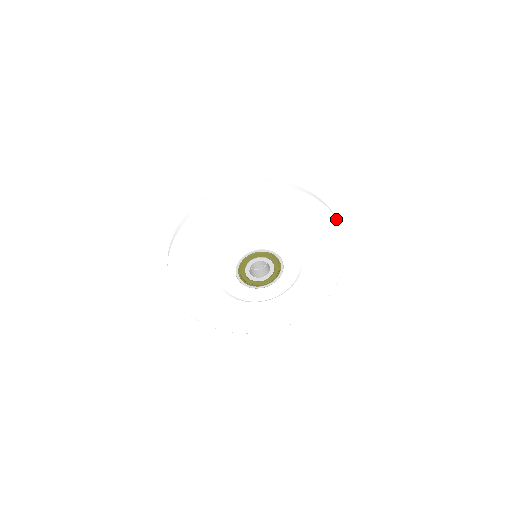
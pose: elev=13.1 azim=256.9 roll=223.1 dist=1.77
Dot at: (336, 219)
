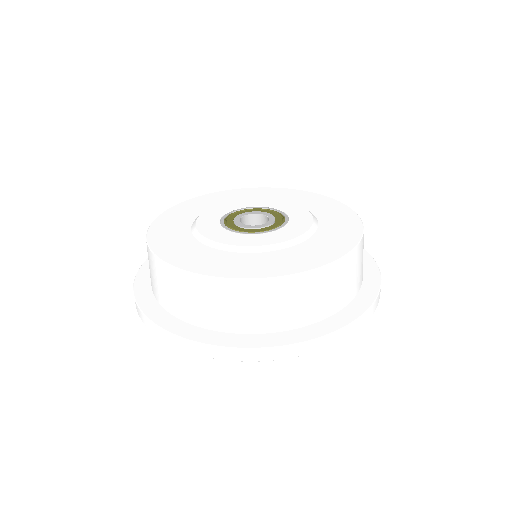
Dot at: (375, 309)
